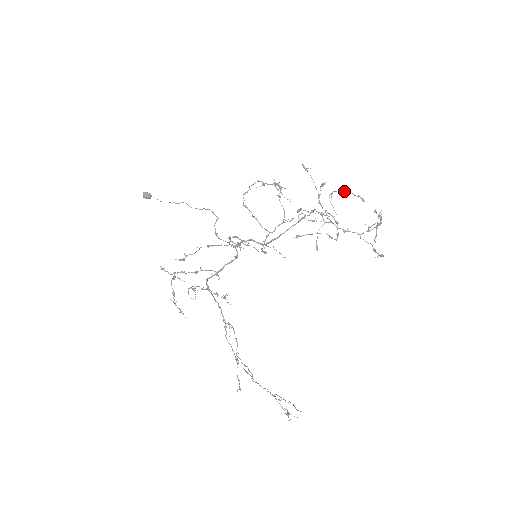
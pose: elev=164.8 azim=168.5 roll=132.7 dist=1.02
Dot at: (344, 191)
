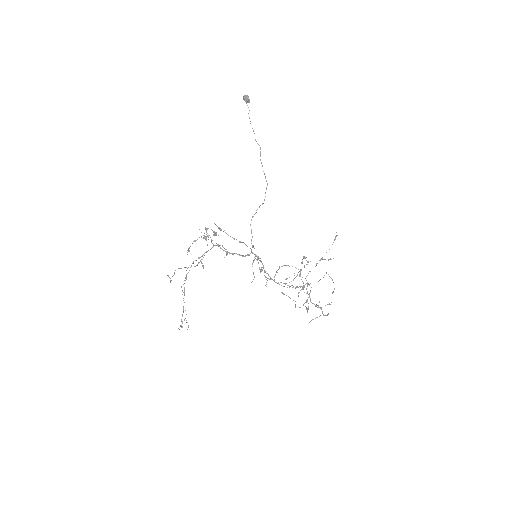
Dot at: (332, 280)
